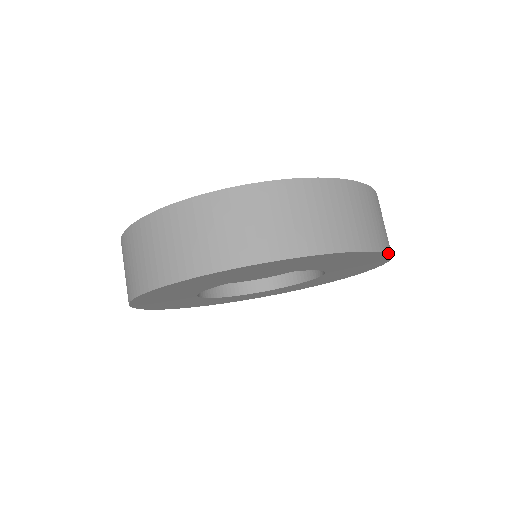
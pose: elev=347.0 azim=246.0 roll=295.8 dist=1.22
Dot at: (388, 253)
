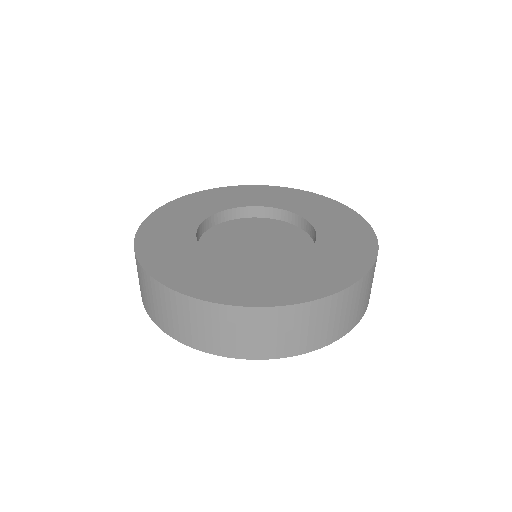
Dot at: occluded
